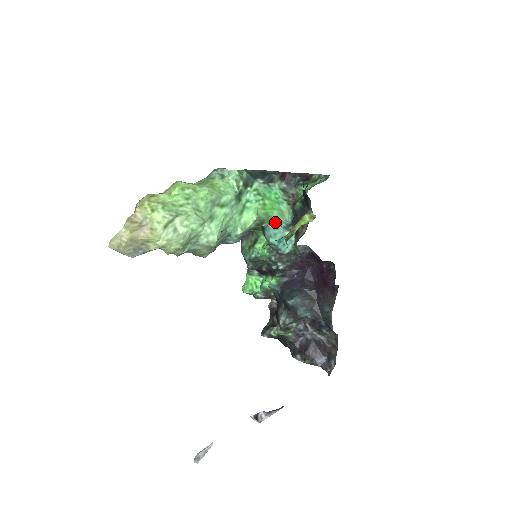
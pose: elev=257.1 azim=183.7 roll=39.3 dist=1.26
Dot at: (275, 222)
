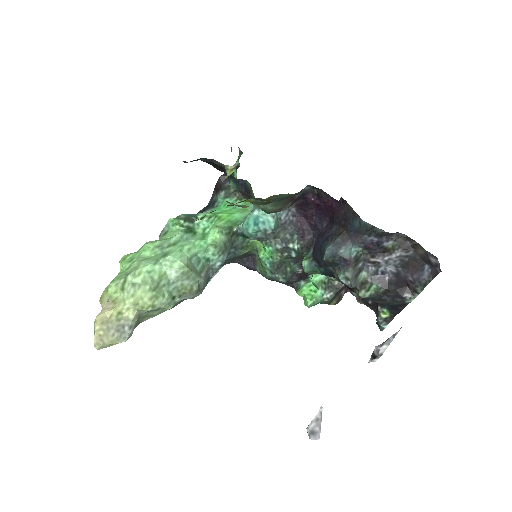
Dot at: (243, 220)
